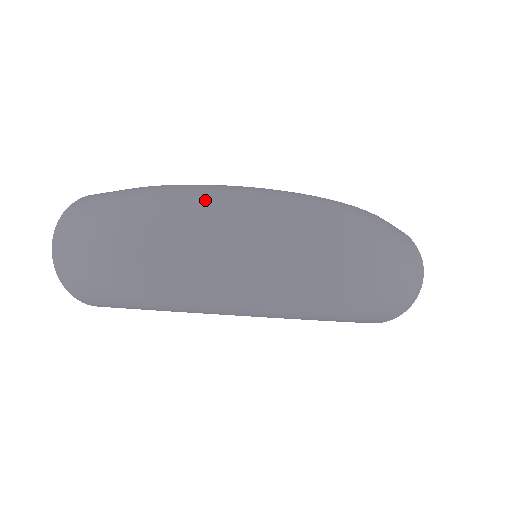
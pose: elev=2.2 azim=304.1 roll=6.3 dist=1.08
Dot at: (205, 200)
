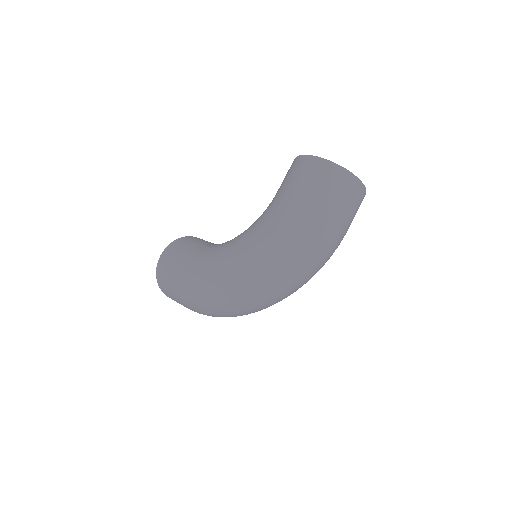
Dot at: (217, 299)
